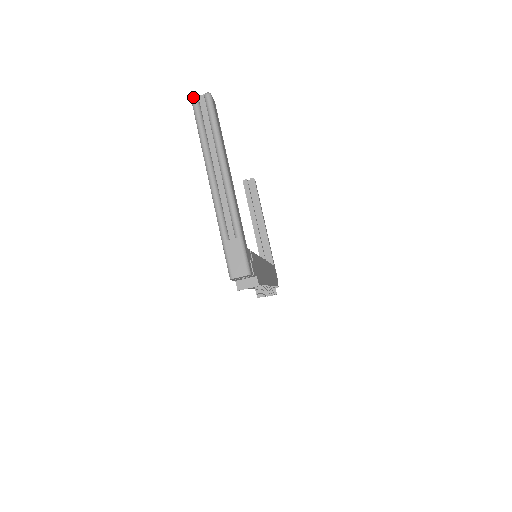
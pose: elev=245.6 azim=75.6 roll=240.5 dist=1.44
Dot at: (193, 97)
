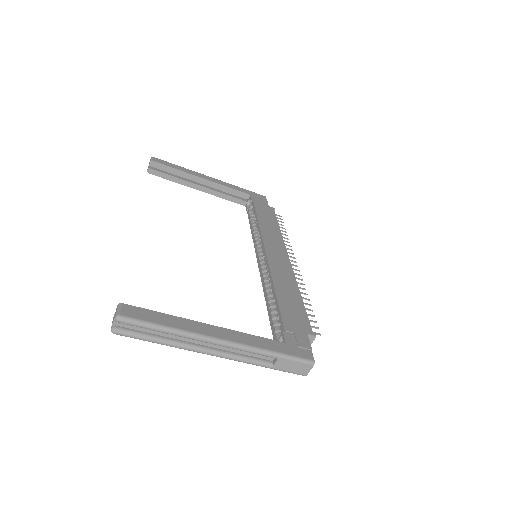
Dot at: occluded
